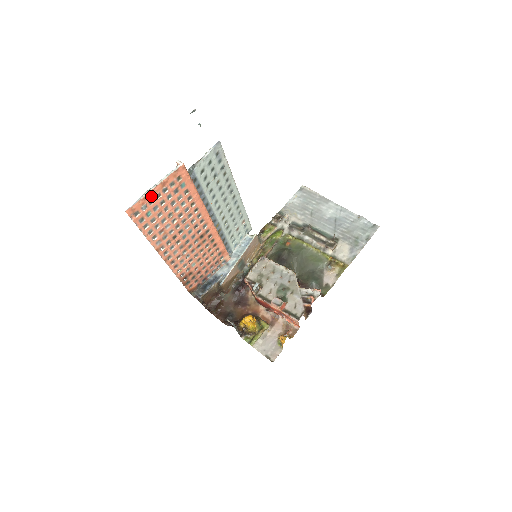
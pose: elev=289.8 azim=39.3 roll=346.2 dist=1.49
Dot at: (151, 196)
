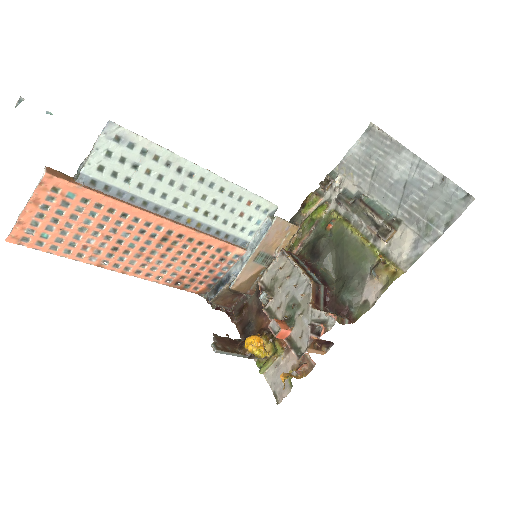
Dot at: (29, 218)
